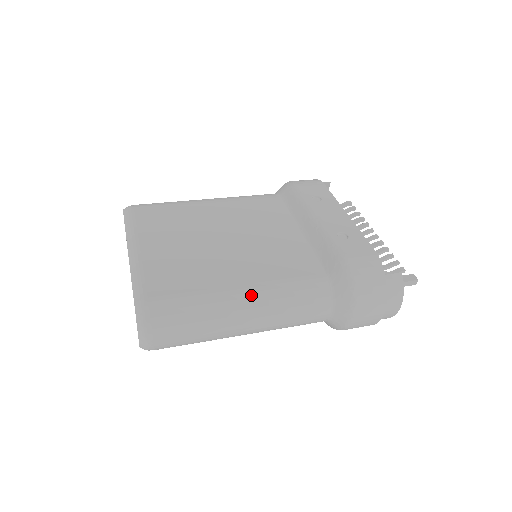
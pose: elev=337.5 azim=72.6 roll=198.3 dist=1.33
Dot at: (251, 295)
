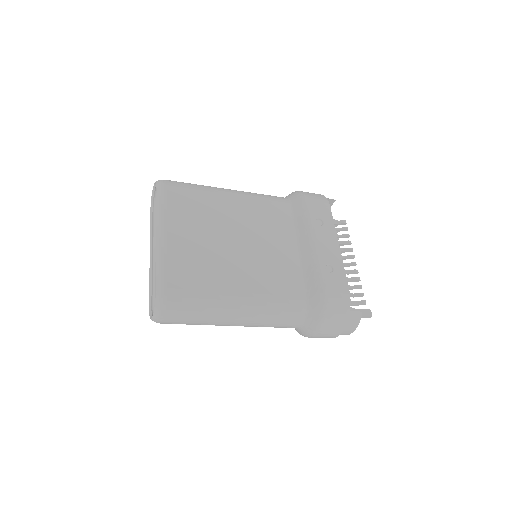
Dot at: (246, 303)
